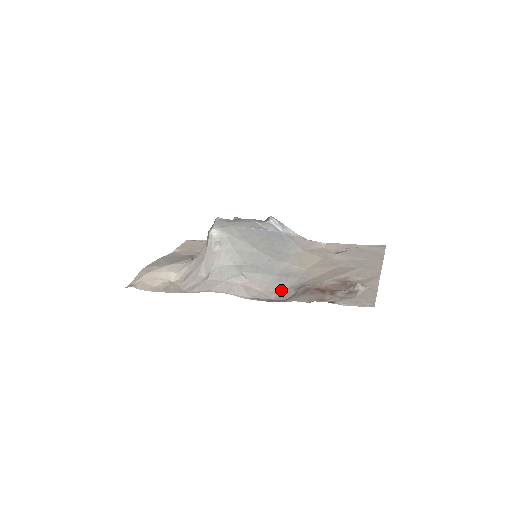
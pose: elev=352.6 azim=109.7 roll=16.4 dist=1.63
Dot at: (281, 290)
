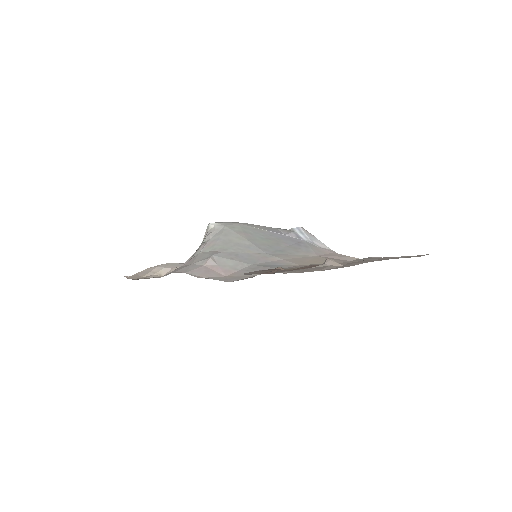
Dot at: (247, 276)
